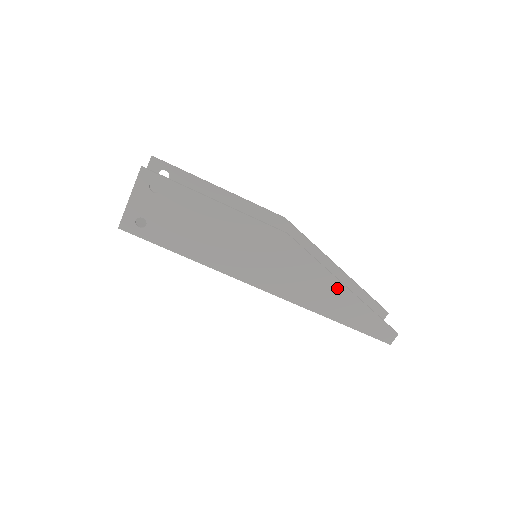
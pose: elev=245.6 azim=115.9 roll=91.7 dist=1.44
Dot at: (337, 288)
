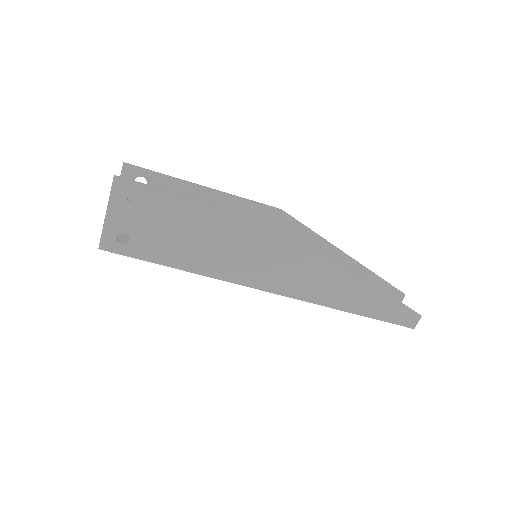
Dot at: (350, 277)
